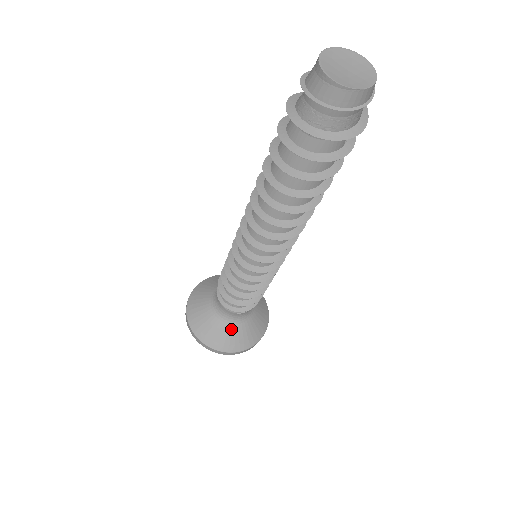
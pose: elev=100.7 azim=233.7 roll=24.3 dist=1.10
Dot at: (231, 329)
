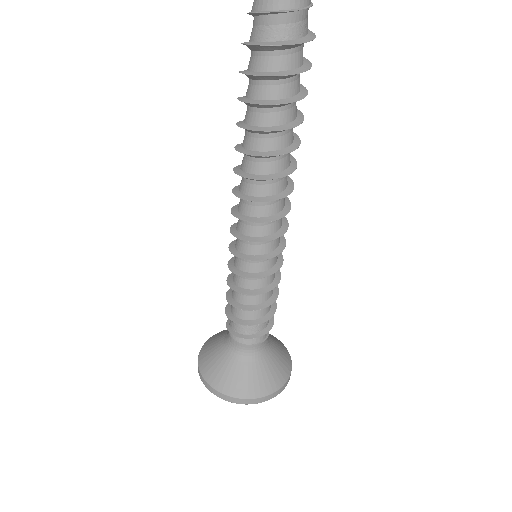
Dot at: (255, 368)
